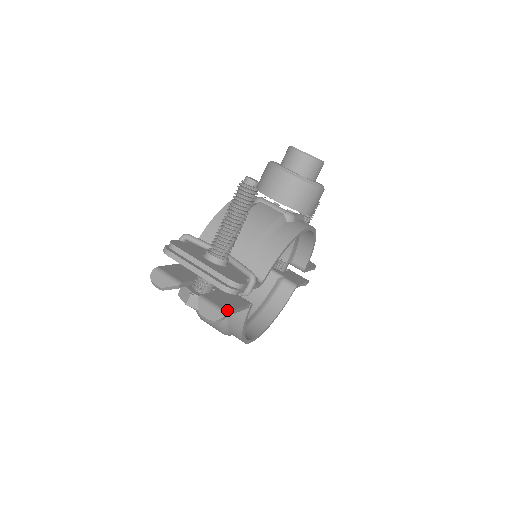
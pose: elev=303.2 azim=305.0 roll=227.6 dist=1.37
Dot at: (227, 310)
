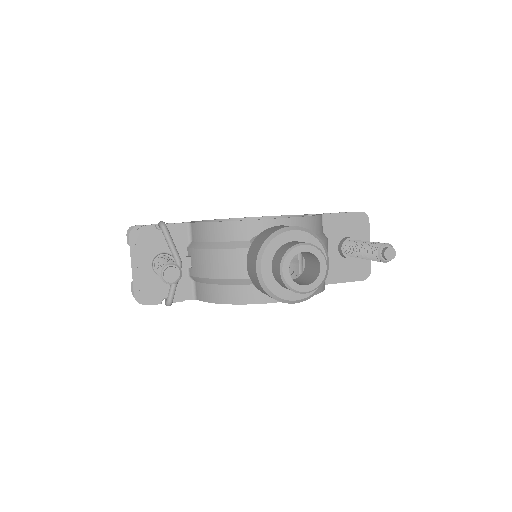
Dot at: occluded
